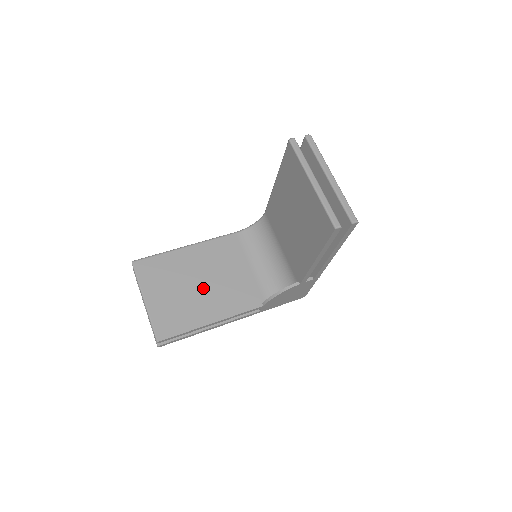
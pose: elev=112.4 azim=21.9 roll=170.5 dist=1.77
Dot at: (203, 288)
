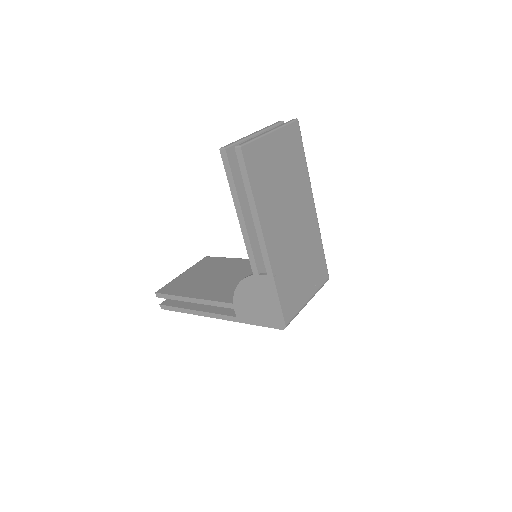
Dot at: (217, 280)
